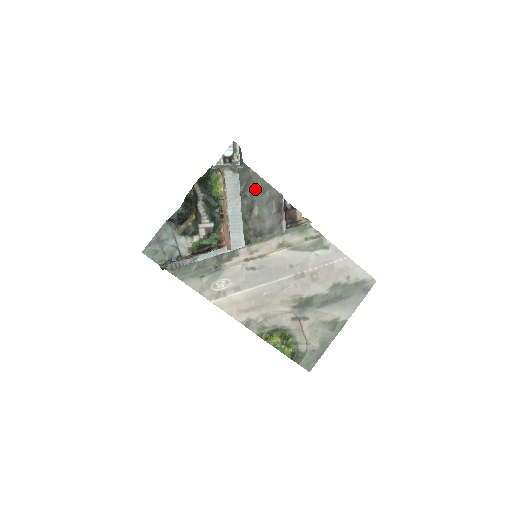
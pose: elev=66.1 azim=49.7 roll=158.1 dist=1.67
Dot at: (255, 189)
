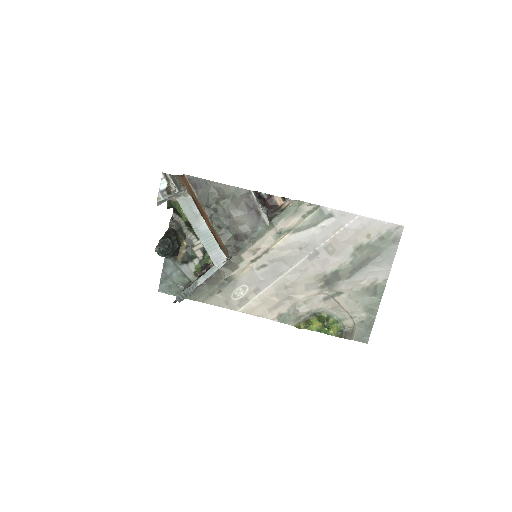
Dot at: (221, 197)
